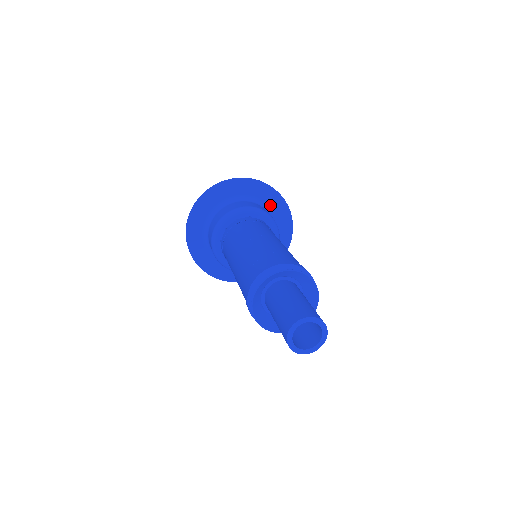
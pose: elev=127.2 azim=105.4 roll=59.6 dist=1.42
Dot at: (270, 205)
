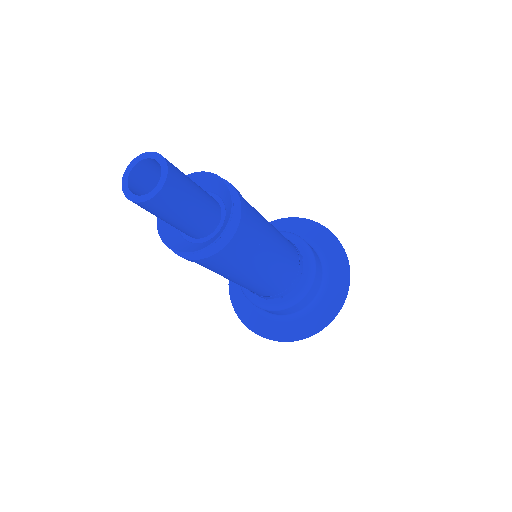
Dot at: (331, 270)
